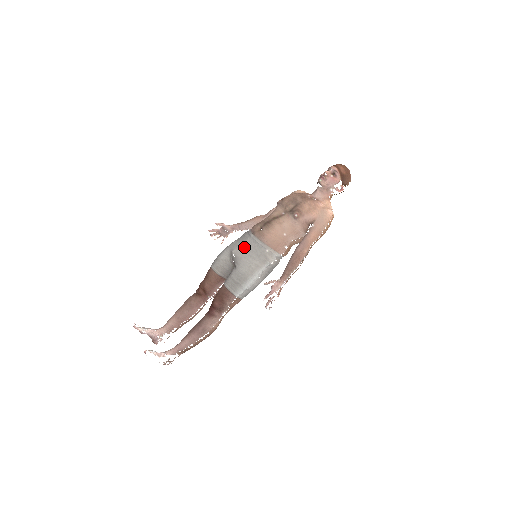
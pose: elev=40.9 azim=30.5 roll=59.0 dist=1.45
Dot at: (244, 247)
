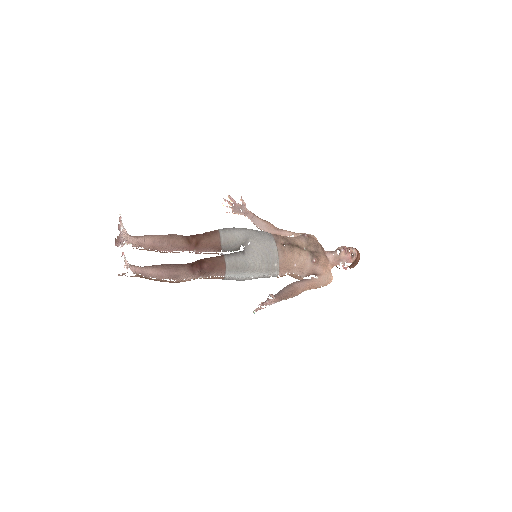
Dot at: (262, 245)
